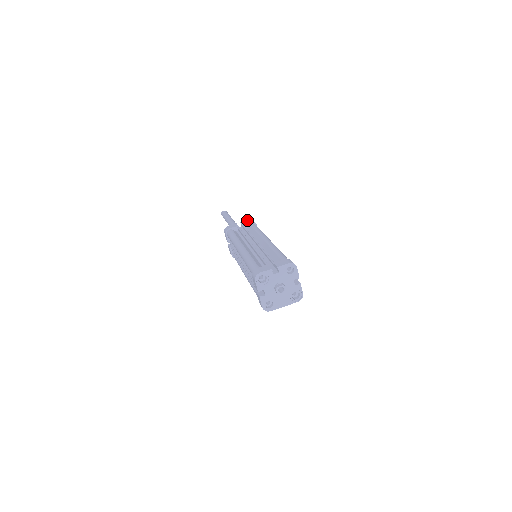
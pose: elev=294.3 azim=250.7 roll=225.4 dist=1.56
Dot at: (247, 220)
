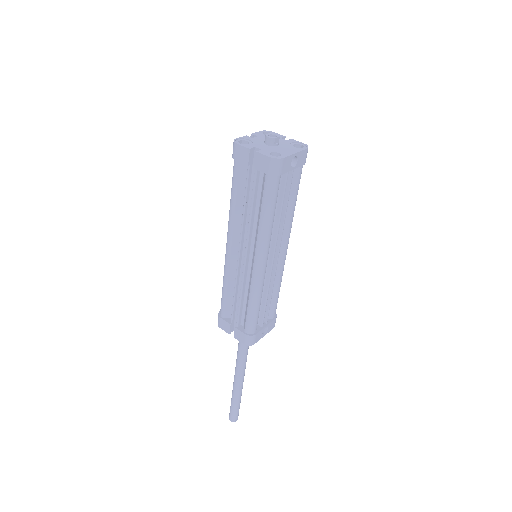
Dot at: occluded
